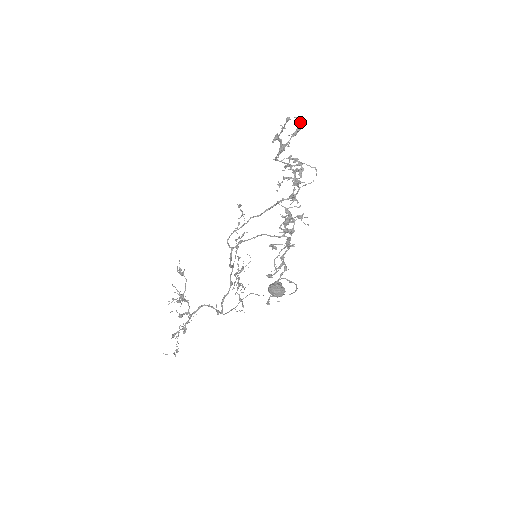
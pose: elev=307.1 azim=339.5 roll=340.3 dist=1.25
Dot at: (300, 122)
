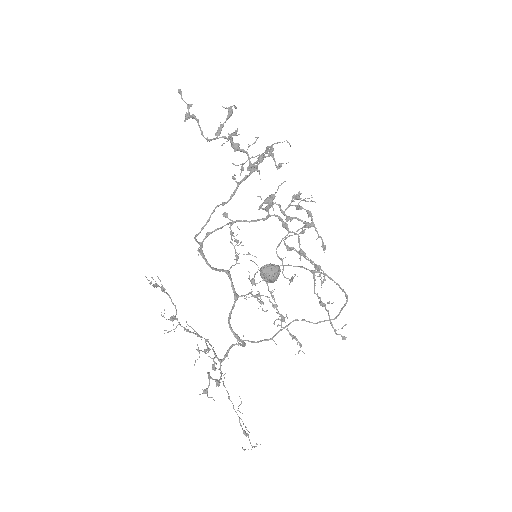
Dot at: (234, 106)
